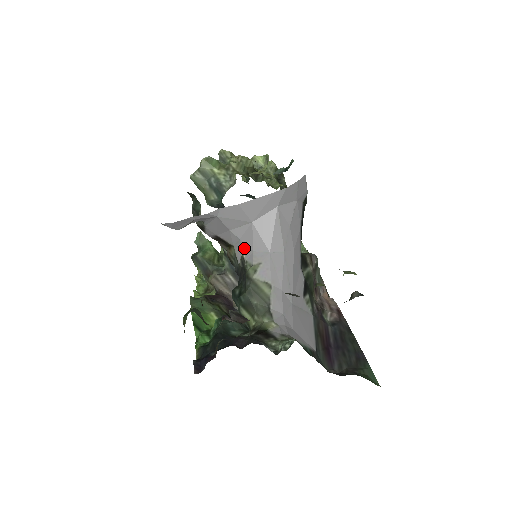
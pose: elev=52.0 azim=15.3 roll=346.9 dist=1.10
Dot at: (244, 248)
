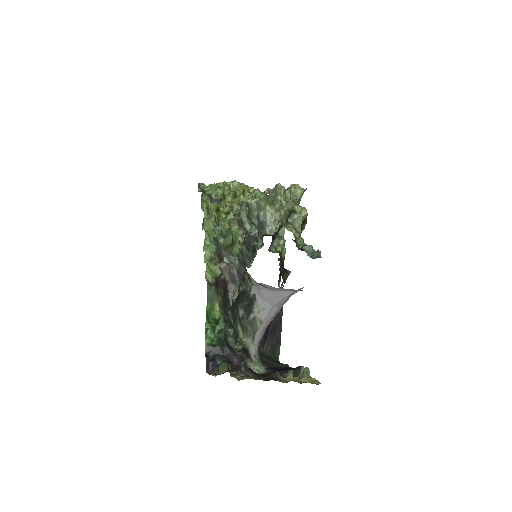
Dot at: (260, 294)
